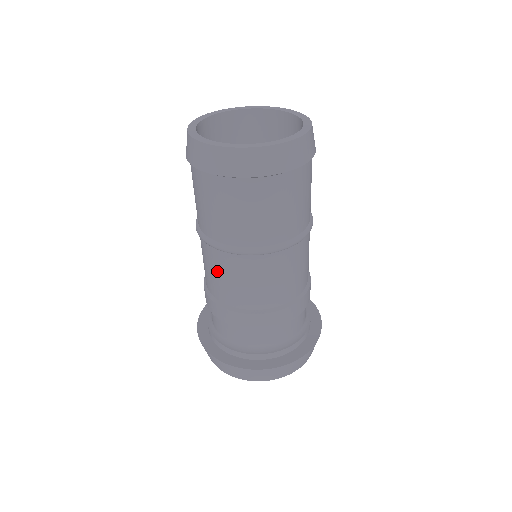
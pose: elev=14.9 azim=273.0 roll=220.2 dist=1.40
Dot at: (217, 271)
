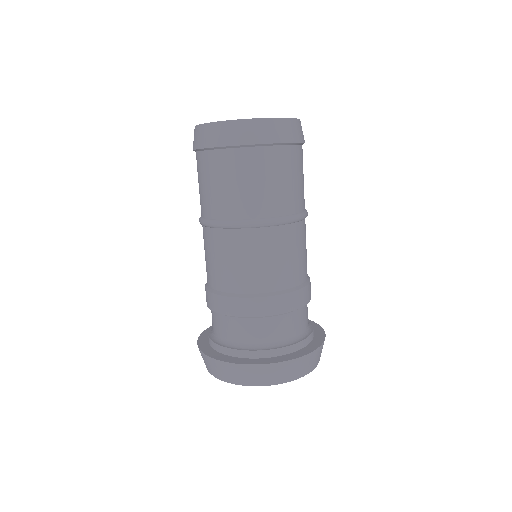
Dot at: (217, 254)
